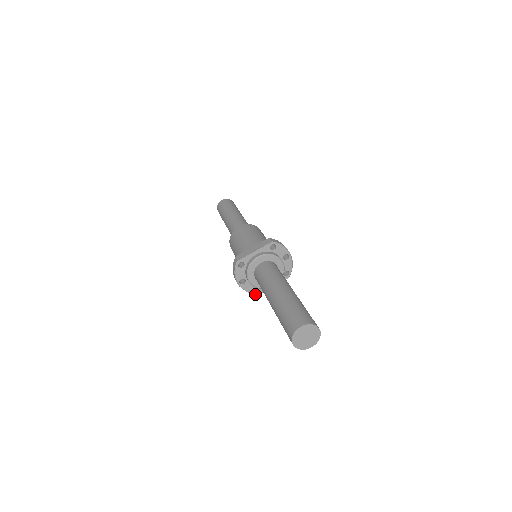
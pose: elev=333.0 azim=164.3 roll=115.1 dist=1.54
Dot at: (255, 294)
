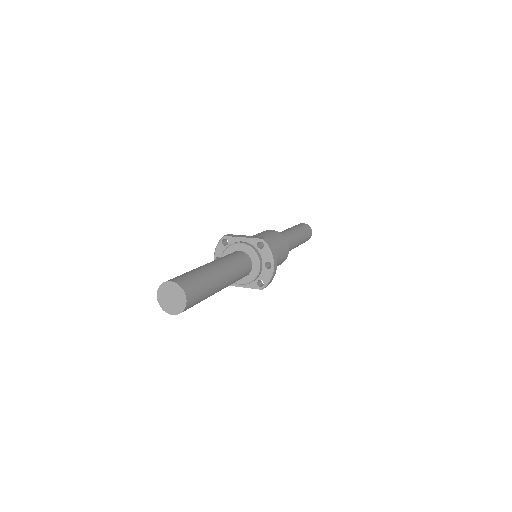
Dot at: occluded
